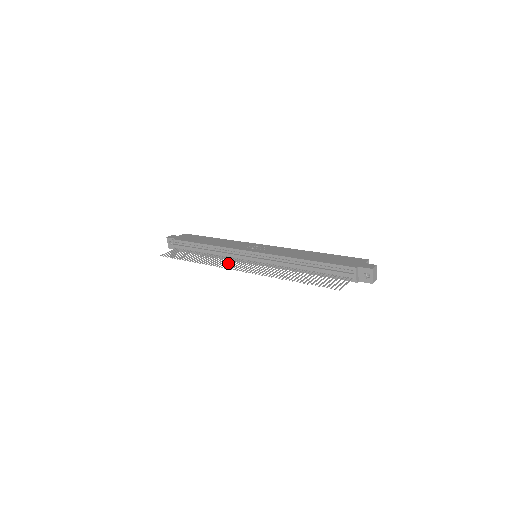
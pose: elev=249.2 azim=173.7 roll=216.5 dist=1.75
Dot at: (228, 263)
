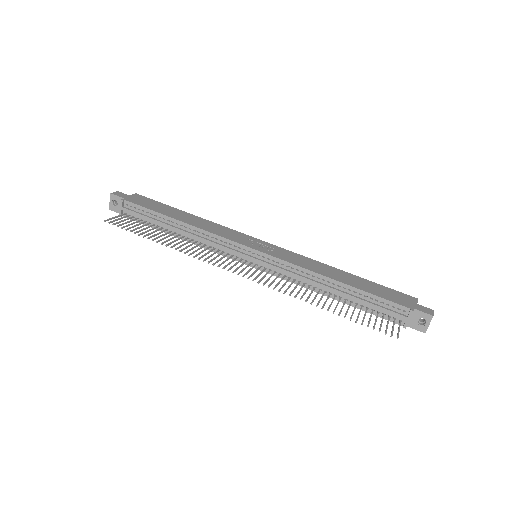
Dot at: (219, 259)
